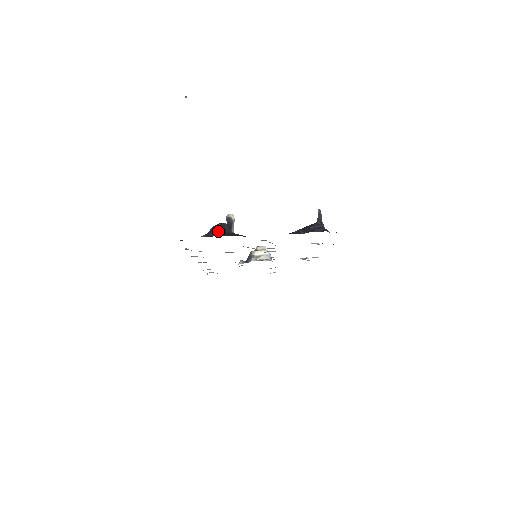
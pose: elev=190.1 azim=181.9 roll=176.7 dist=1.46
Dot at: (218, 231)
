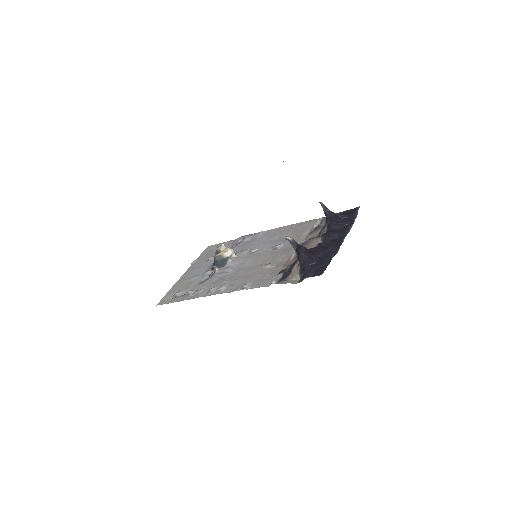
Dot at: (312, 254)
